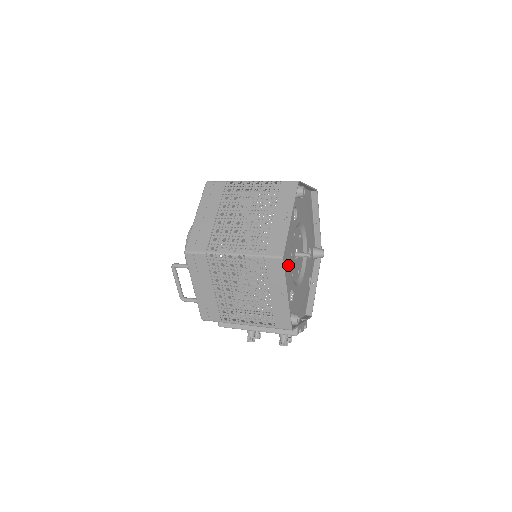
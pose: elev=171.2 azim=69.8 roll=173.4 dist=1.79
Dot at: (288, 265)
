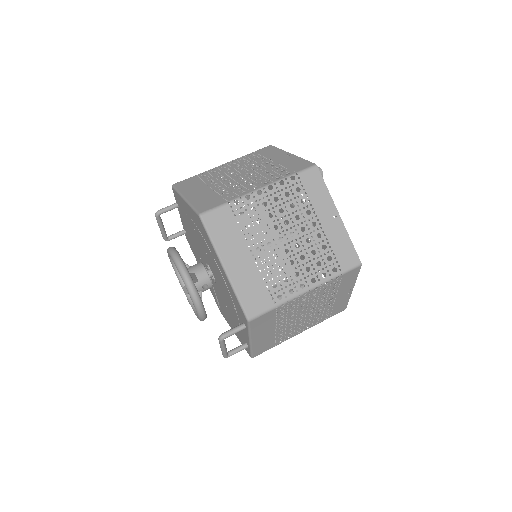
Dot at: occluded
